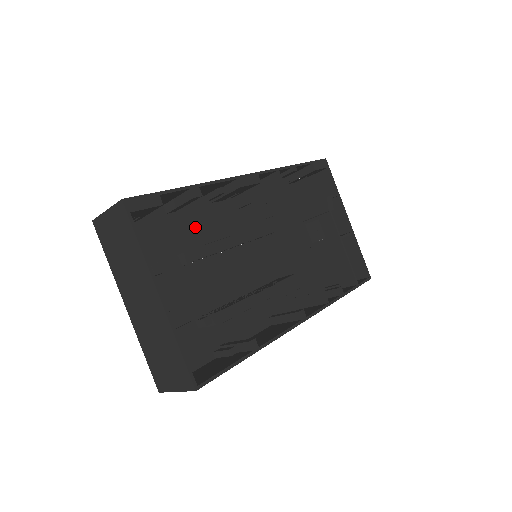
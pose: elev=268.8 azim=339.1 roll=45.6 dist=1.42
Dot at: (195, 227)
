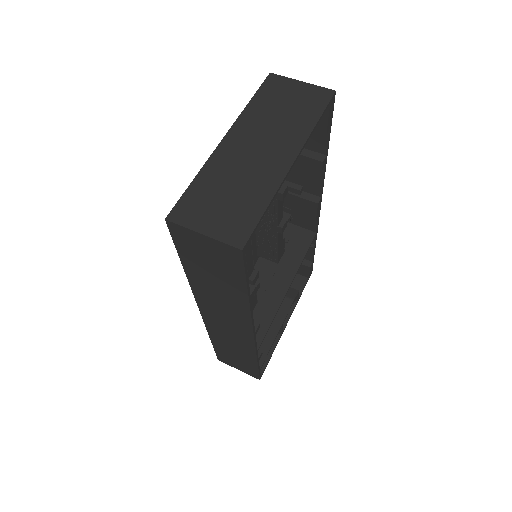
Dot at: occluded
